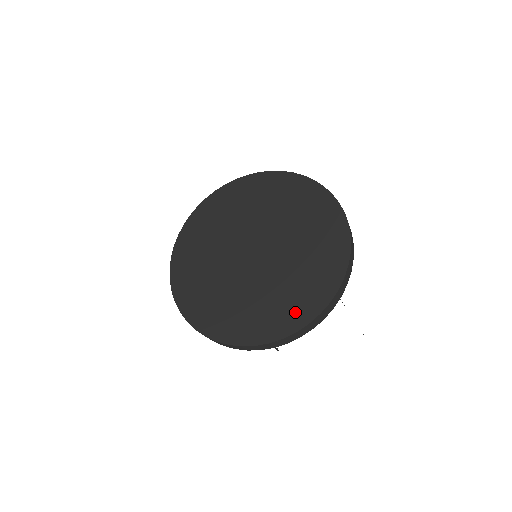
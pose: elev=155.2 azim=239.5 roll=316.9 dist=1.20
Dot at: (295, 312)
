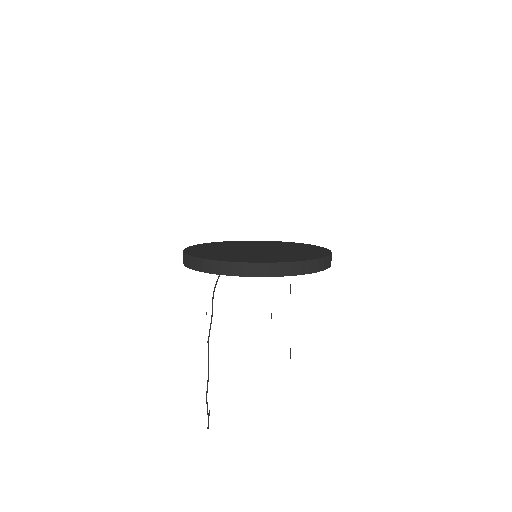
Dot at: (253, 260)
